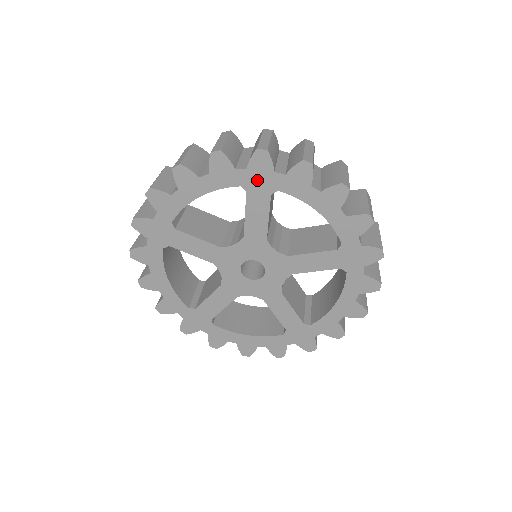
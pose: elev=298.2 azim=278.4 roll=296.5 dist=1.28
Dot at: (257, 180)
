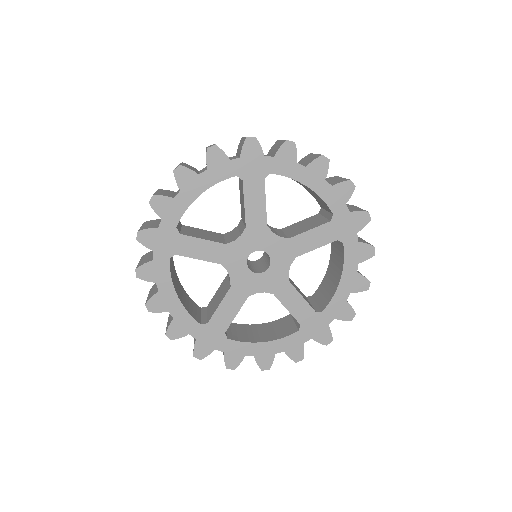
Dot at: (250, 167)
